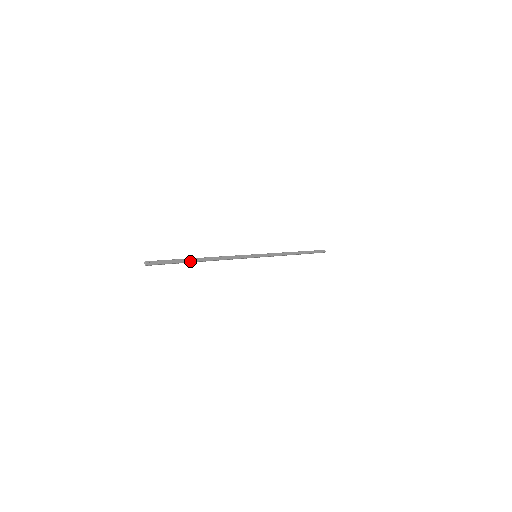
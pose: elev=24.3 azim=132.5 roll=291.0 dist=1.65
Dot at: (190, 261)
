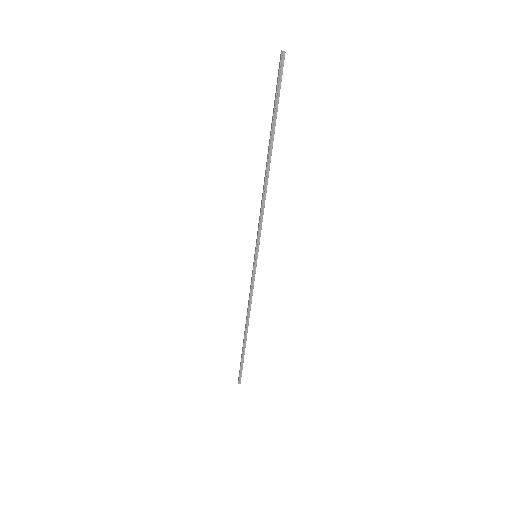
Dot at: (274, 133)
